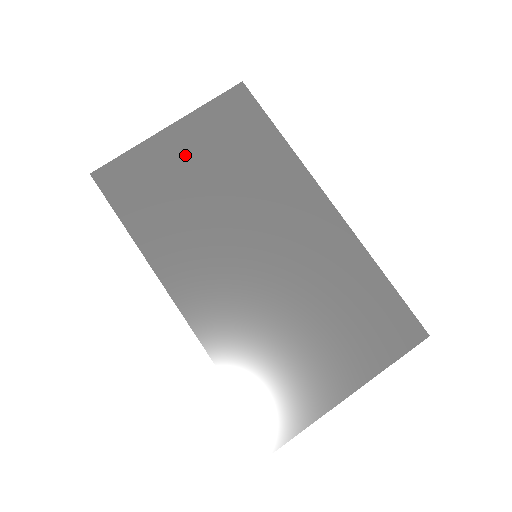
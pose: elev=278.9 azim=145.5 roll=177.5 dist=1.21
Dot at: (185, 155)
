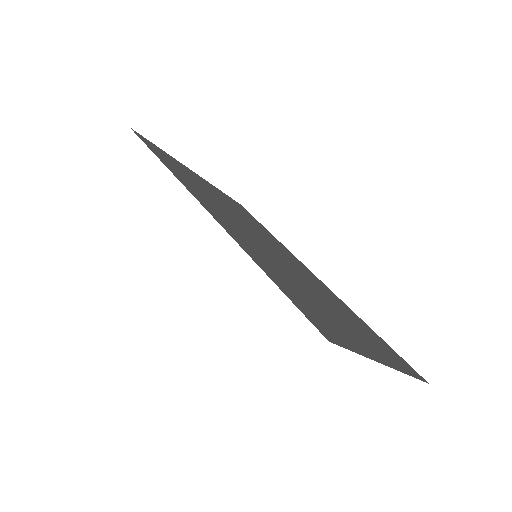
Dot at: (204, 183)
